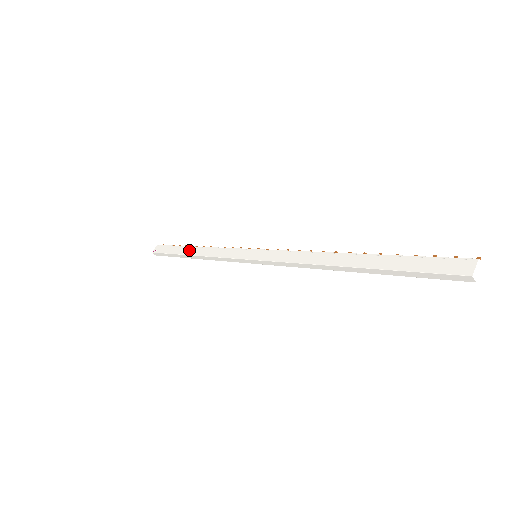
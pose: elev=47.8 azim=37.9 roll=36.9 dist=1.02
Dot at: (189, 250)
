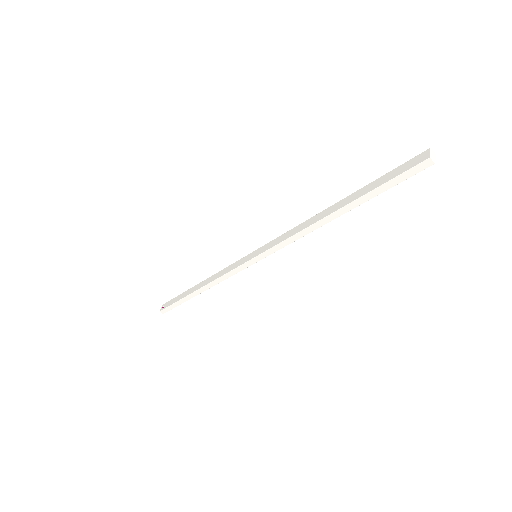
Dot at: (194, 288)
